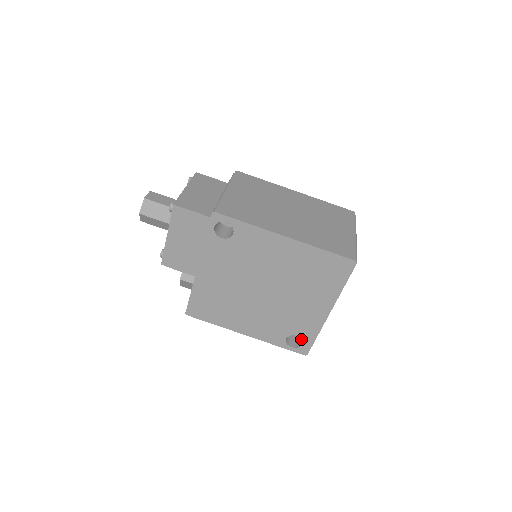
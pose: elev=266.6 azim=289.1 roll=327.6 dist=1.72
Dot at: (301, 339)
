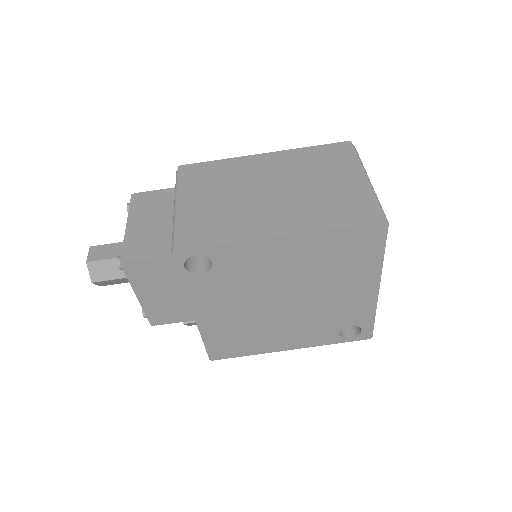
Dot at: occluded
